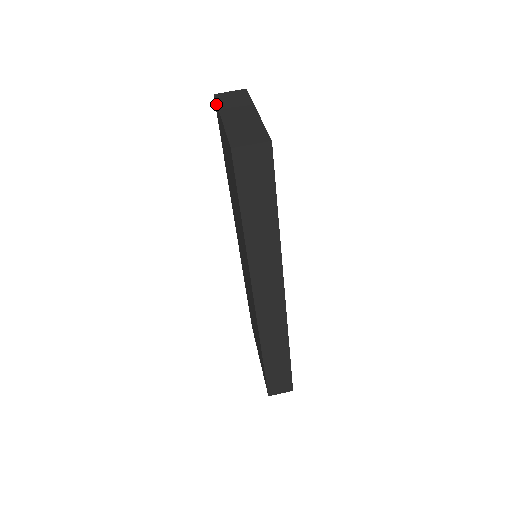
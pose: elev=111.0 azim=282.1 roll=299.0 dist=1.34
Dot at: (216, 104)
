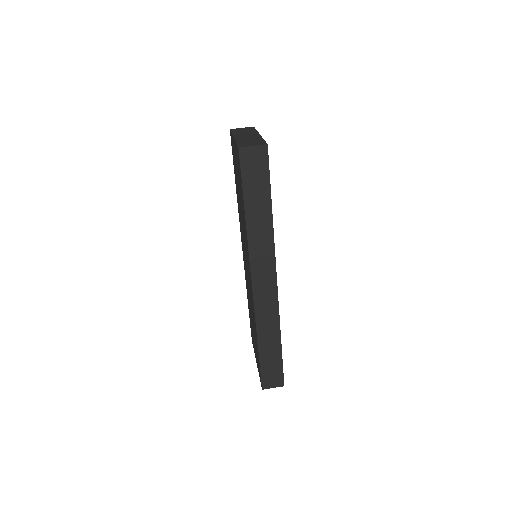
Dot at: (231, 133)
